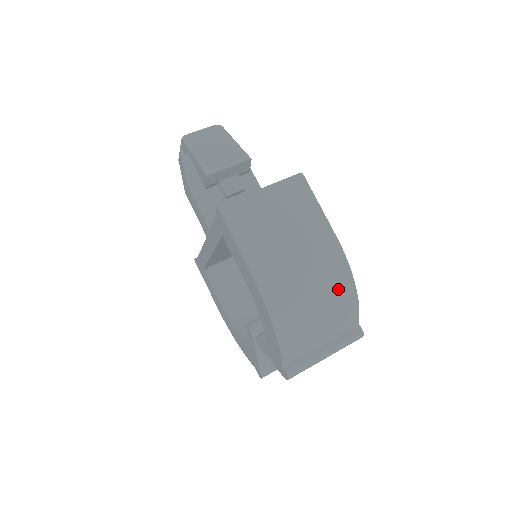
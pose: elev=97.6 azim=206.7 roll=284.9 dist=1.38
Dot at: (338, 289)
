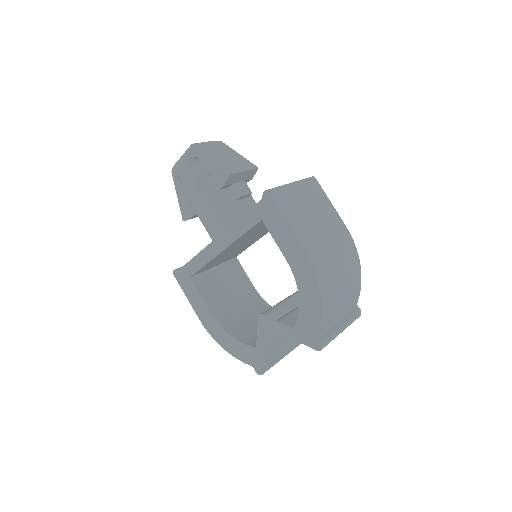
Dot at: (353, 268)
